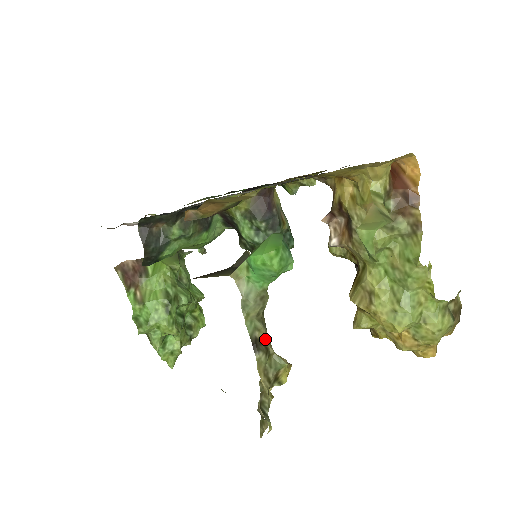
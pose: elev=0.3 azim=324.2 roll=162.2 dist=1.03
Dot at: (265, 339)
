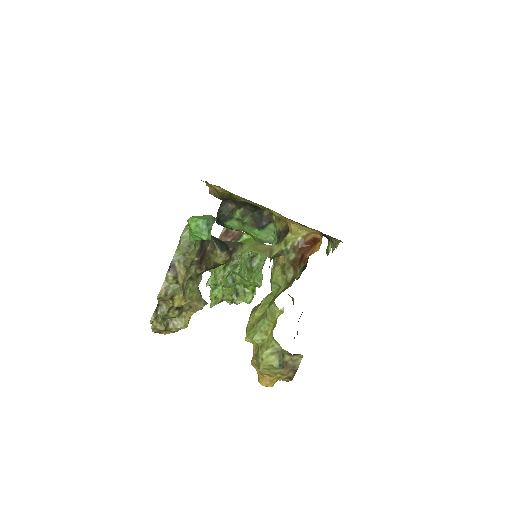
Dot at: (181, 272)
